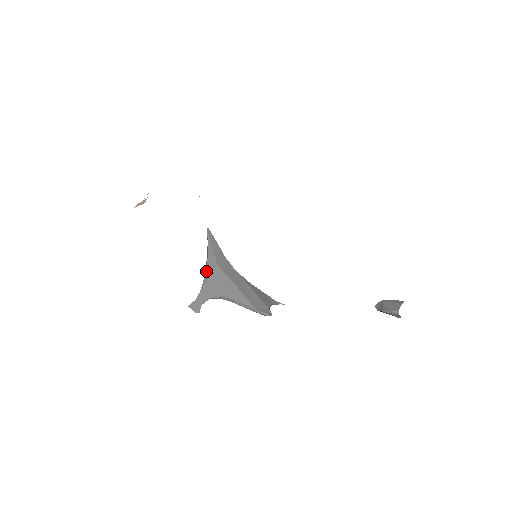
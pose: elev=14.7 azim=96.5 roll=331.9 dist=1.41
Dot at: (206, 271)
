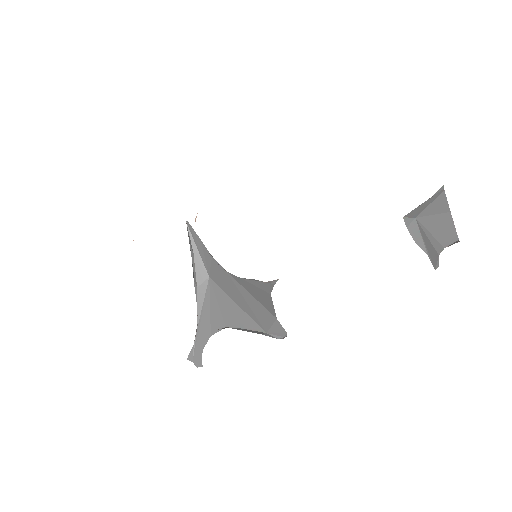
Dot at: (197, 290)
